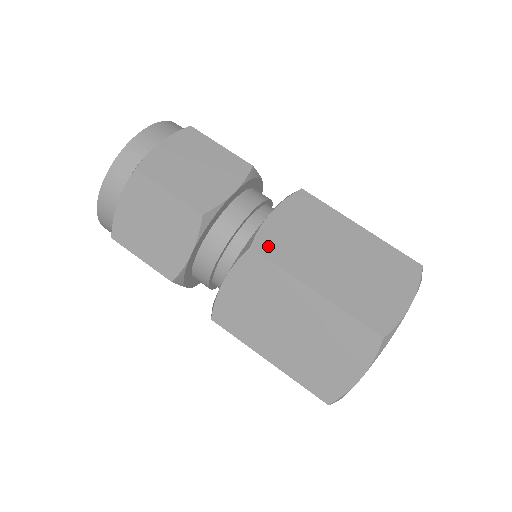
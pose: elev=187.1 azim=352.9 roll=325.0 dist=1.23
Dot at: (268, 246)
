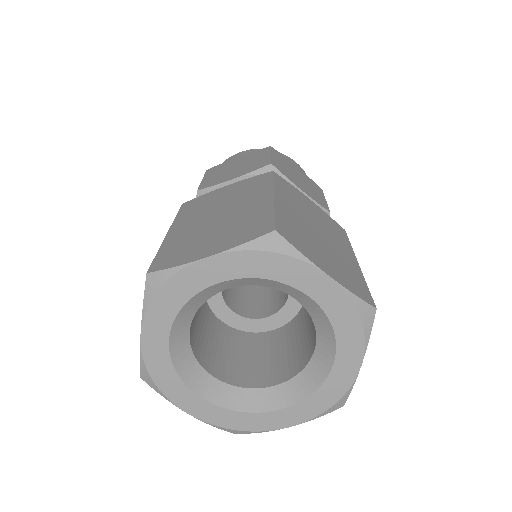
Dot at: (283, 182)
